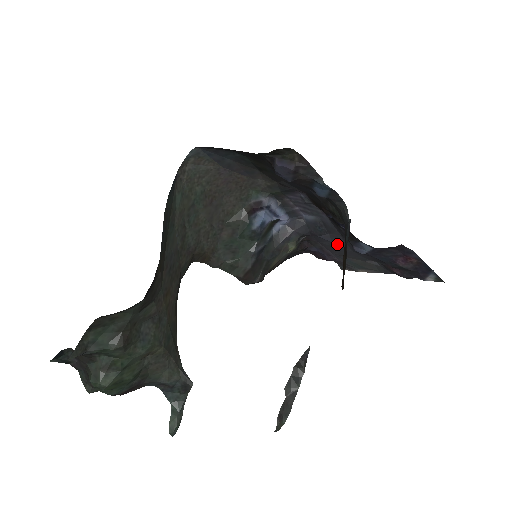
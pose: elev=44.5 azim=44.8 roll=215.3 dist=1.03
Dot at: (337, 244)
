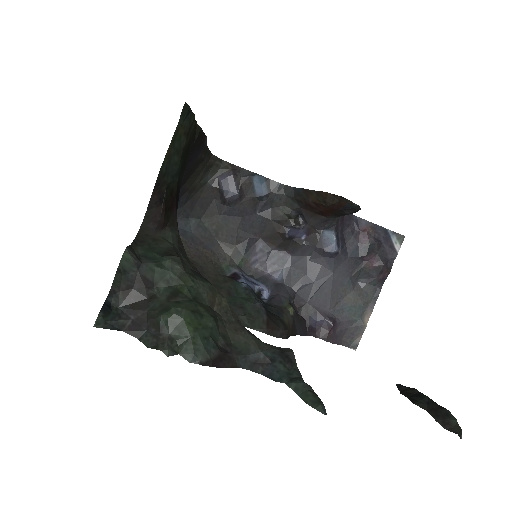
Dot at: (318, 279)
